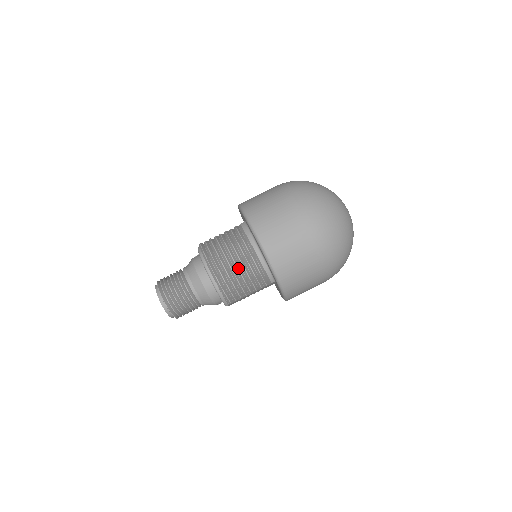
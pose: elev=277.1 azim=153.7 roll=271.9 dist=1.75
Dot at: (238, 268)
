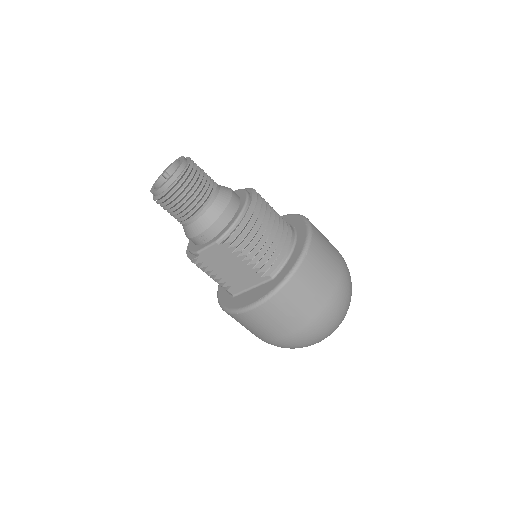
Dot at: (272, 228)
